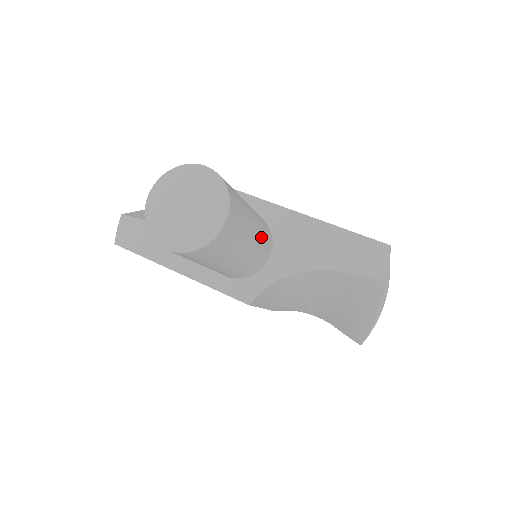
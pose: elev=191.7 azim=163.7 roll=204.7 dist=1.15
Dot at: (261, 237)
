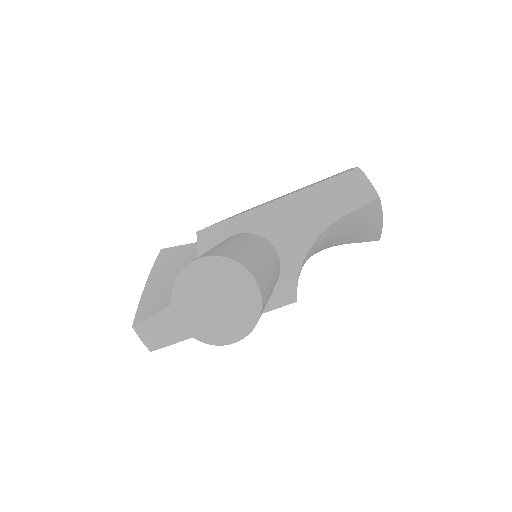
Dot at: (267, 253)
